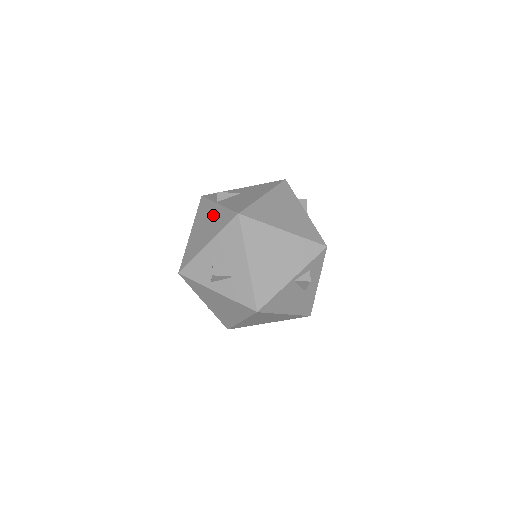
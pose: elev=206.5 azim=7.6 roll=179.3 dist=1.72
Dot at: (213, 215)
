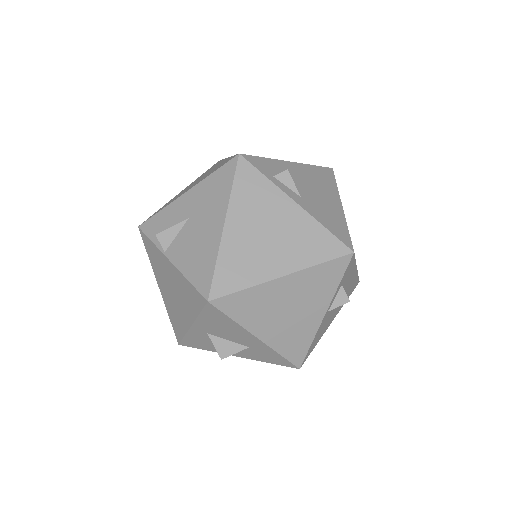
Dot at: (173, 278)
